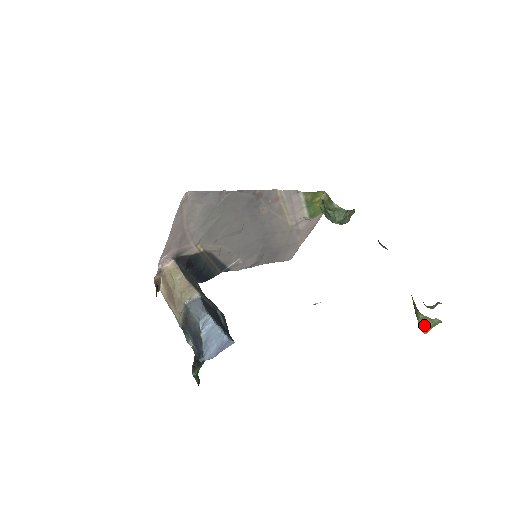
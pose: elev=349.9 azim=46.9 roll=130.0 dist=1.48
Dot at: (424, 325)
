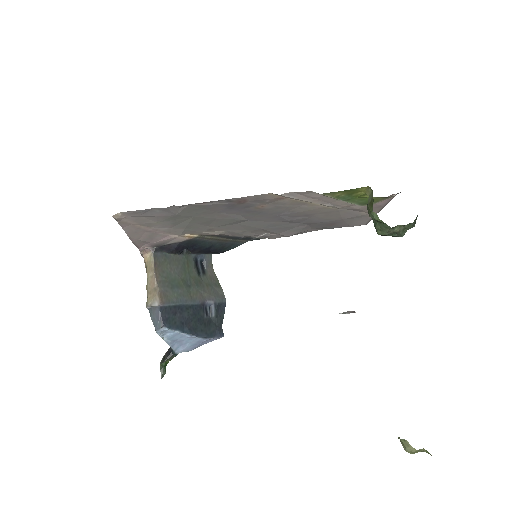
Dot at: (404, 446)
